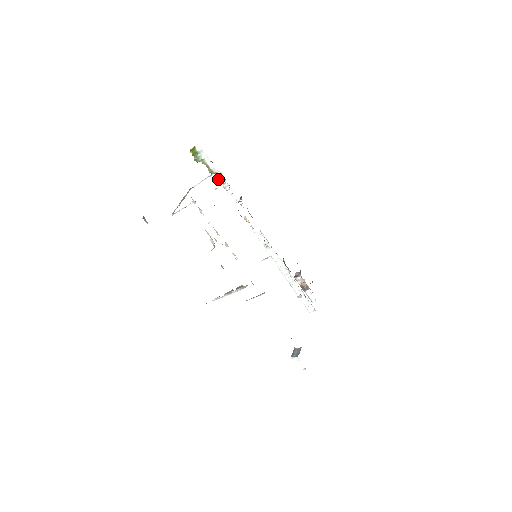
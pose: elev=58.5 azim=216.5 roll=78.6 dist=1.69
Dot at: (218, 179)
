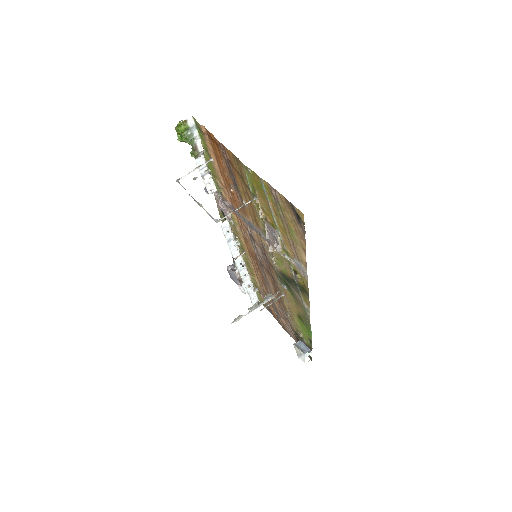
Dot at: (197, 165)
